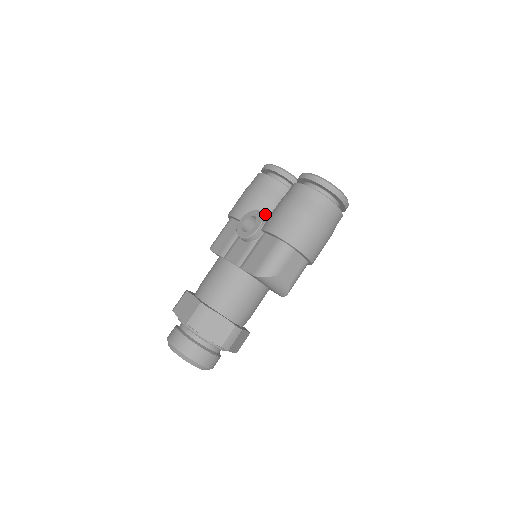
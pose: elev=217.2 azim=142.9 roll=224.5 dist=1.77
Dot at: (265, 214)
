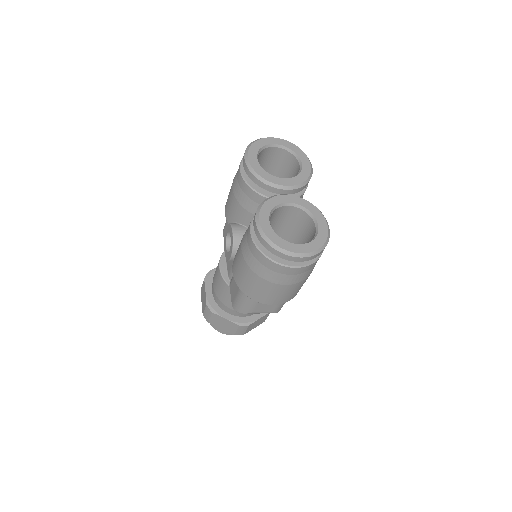
Dot at: (248, 224)
